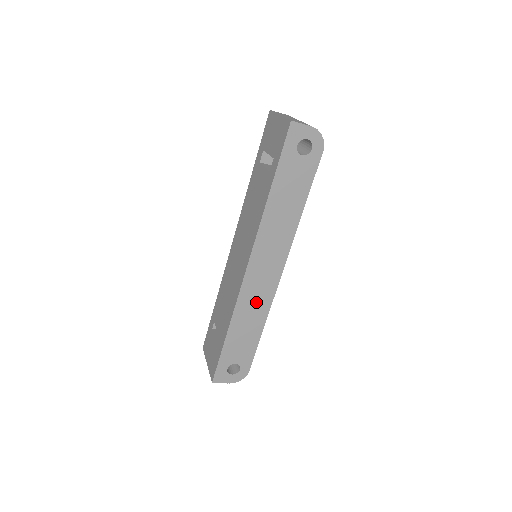
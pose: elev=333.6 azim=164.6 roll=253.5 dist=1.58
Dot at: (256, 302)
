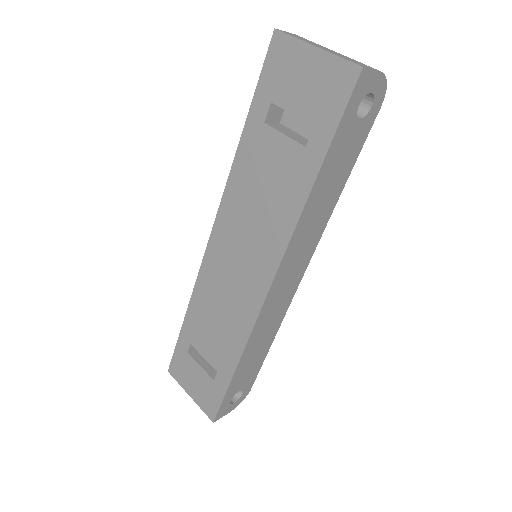
Dot at: (271, 320)
